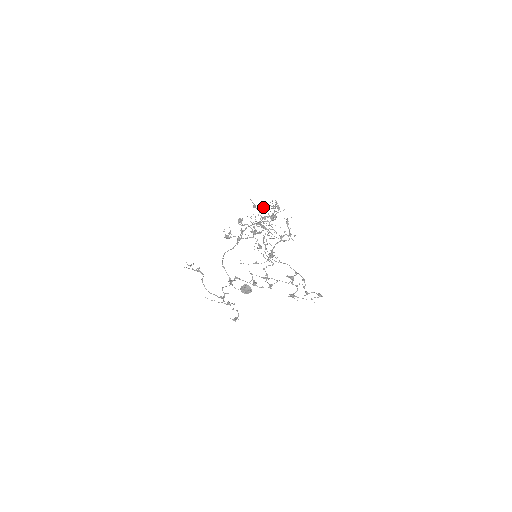
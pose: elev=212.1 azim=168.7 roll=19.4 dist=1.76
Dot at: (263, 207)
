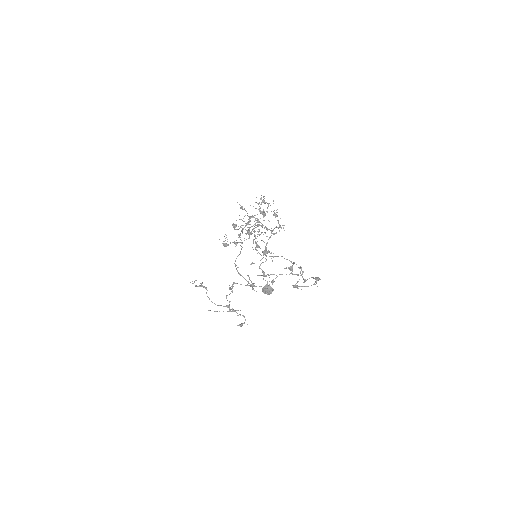
Dot at: occluded
